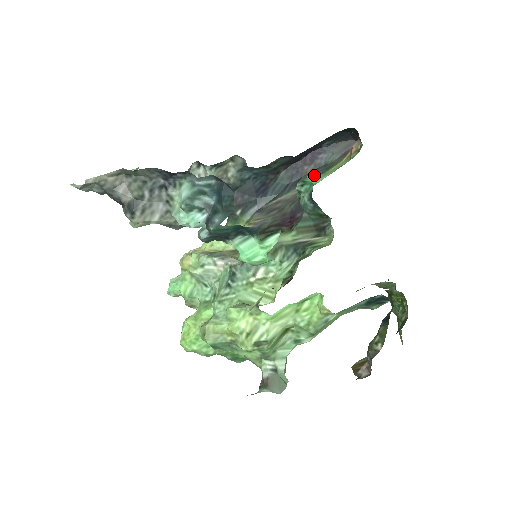
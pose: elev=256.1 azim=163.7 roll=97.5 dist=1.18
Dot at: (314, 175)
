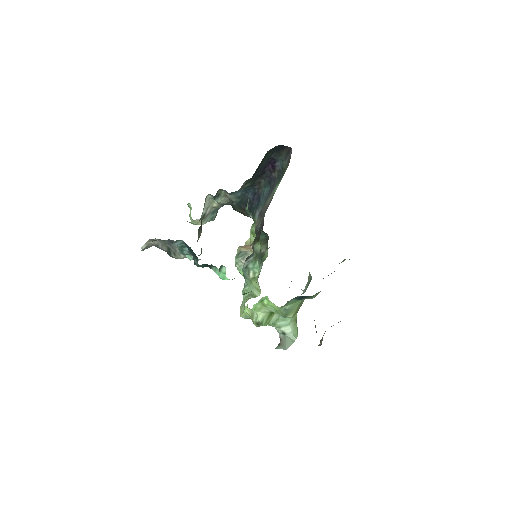
Dot at: (279, 180)
